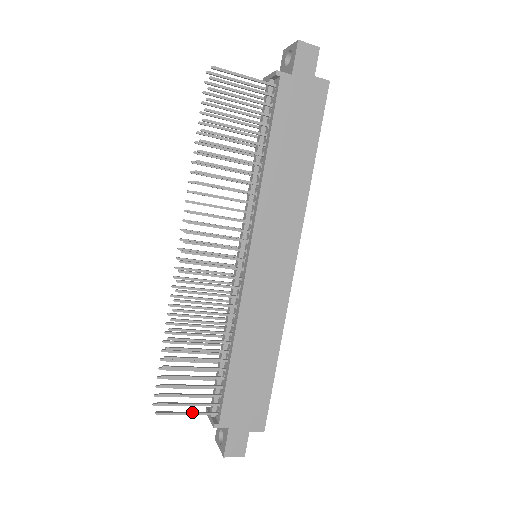
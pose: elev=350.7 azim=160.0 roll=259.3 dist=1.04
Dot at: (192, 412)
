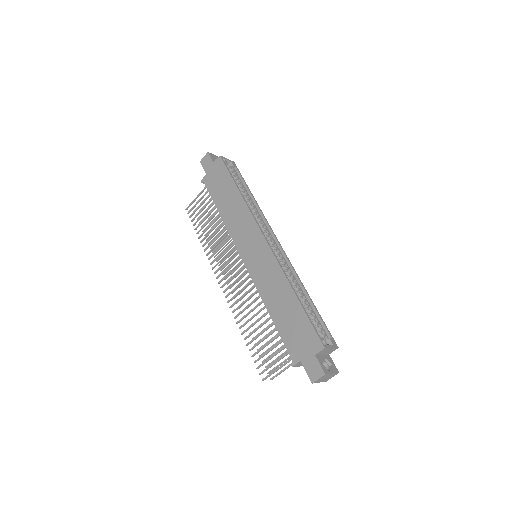
Dot at: (279, 367)
